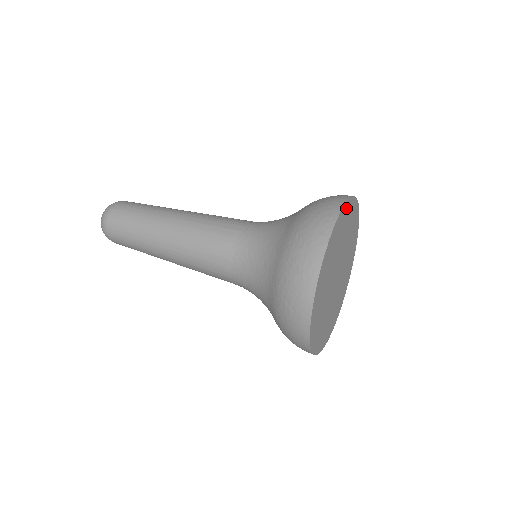
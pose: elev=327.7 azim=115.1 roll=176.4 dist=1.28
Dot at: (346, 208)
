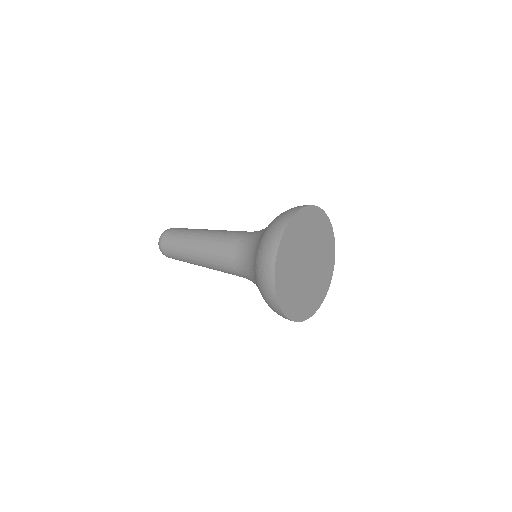
Dot at: (320, 214)
